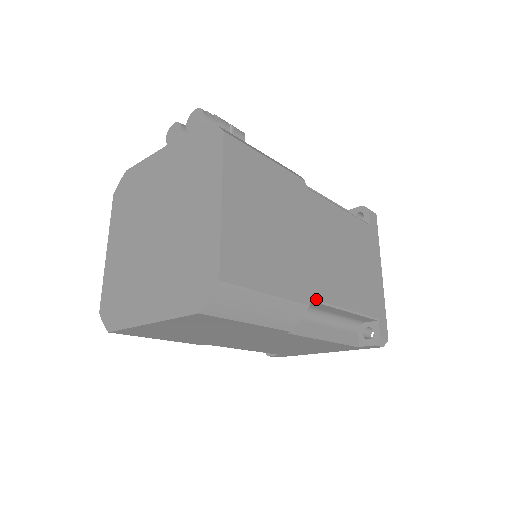
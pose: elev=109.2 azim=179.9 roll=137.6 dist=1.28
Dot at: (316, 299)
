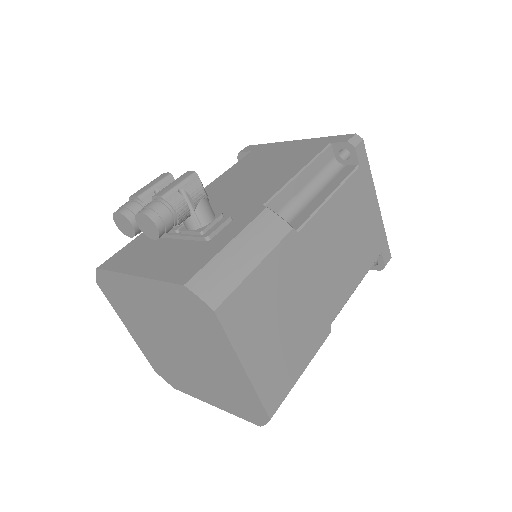
Dot at: (333, 319)
